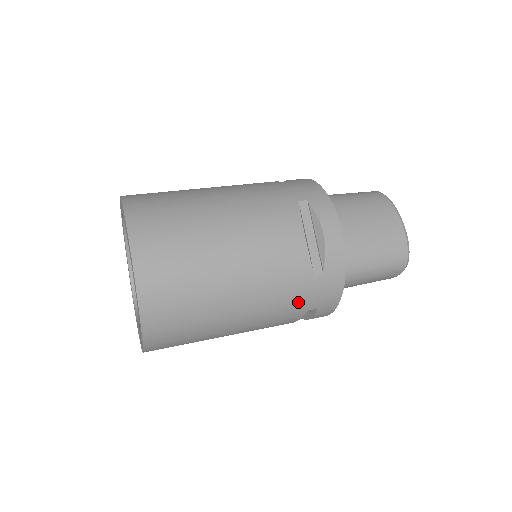
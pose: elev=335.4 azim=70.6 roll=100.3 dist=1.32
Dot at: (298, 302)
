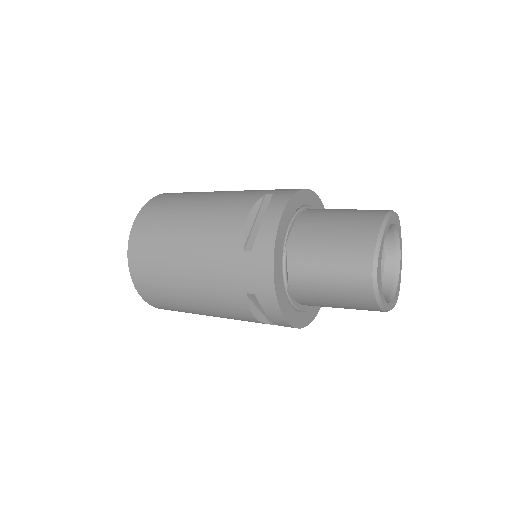
Dot at: (233, 277)
